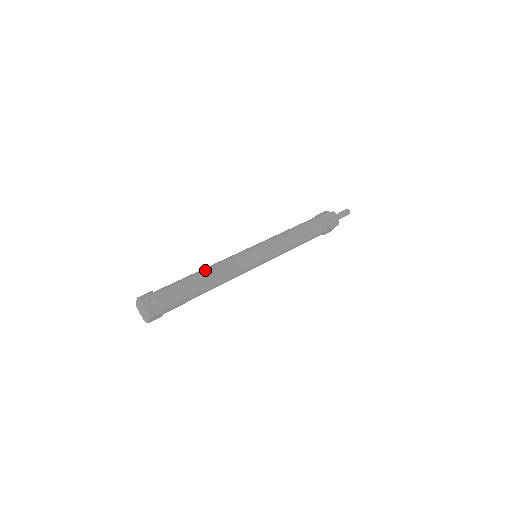
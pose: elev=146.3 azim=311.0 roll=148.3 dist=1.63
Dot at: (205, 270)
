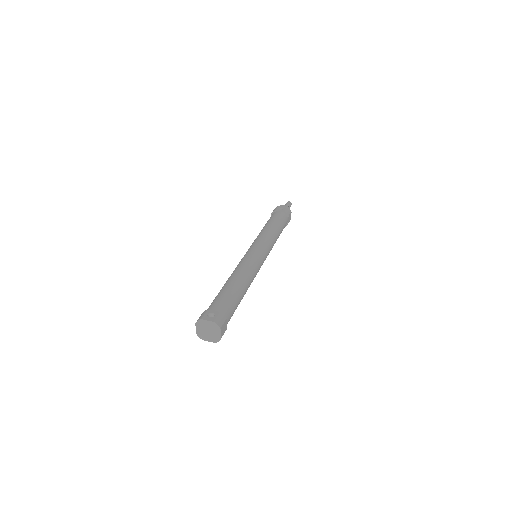
Dot at: (229, 278)
